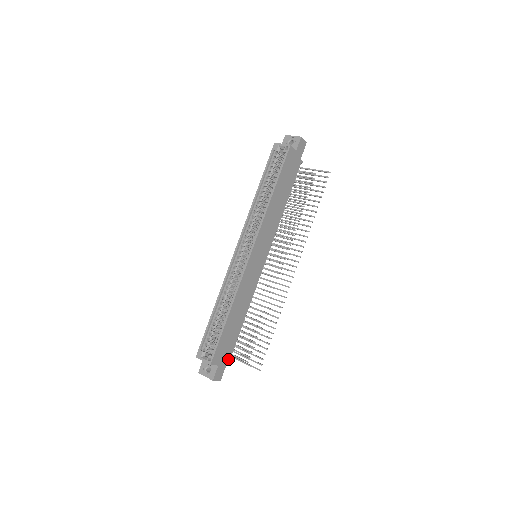
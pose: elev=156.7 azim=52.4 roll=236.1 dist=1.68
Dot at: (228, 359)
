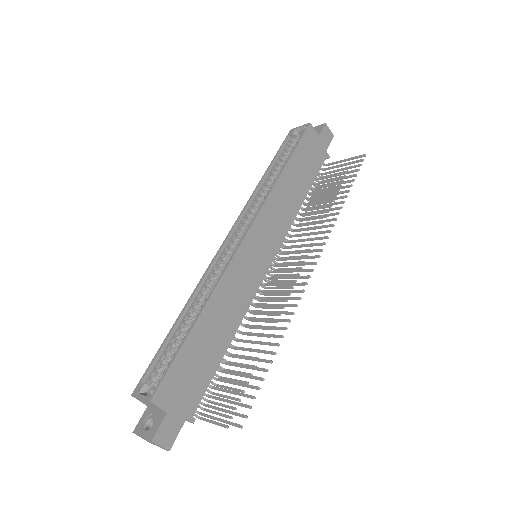
Dot at: (190, 411)
